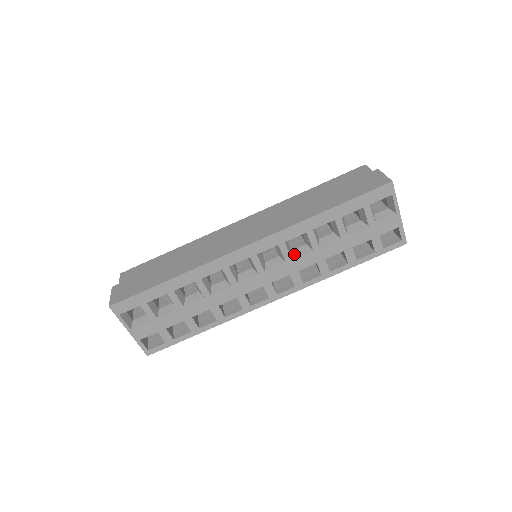
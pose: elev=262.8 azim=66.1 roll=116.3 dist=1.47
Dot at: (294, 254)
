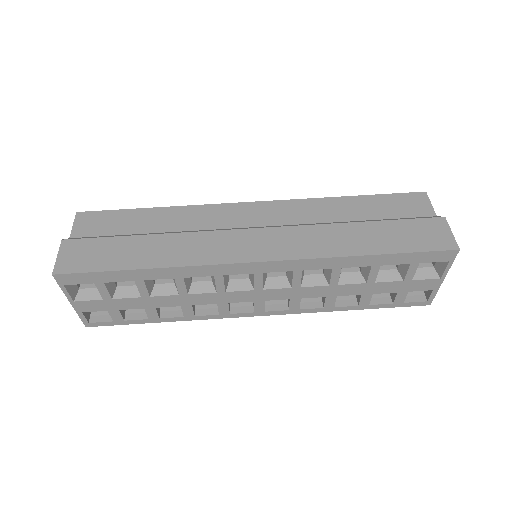
Dot at: (305, 281)
